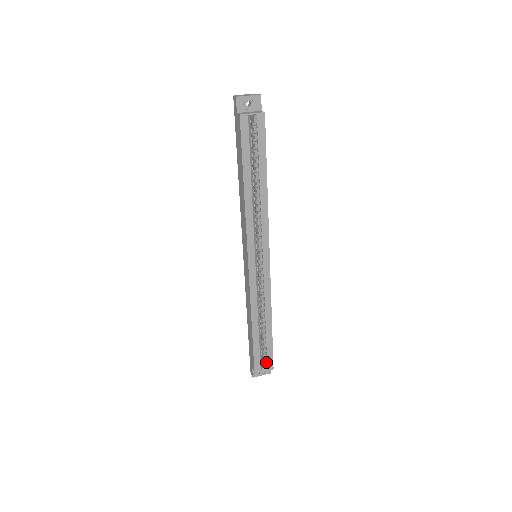
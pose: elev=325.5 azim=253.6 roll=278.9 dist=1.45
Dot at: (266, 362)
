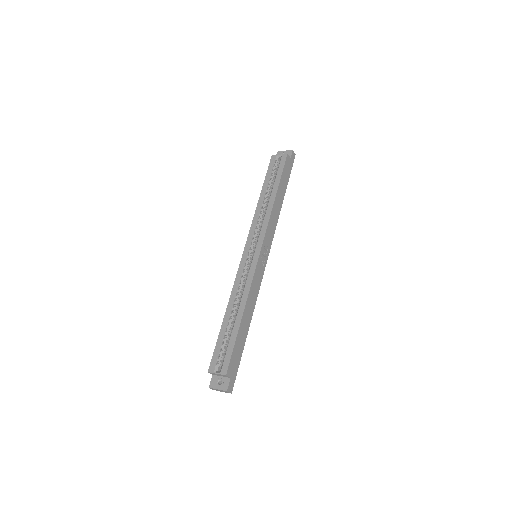
Dot at: (224, 365)
